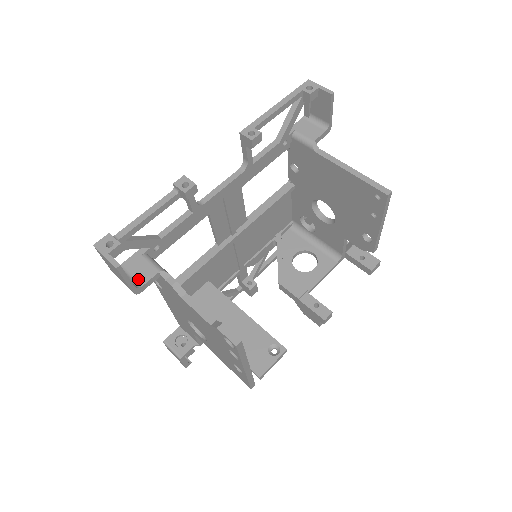
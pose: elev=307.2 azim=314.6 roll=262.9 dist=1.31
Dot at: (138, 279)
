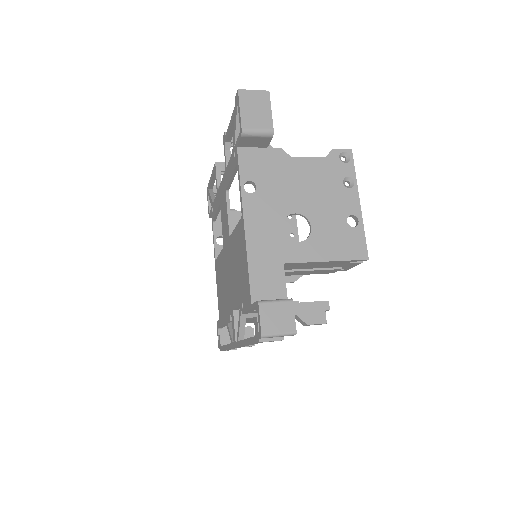
Dot at: occluded
